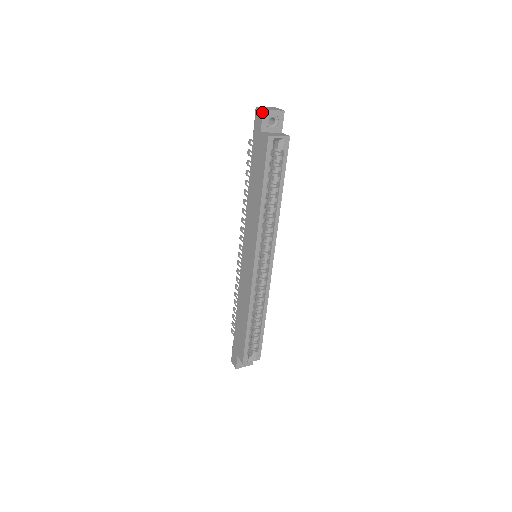
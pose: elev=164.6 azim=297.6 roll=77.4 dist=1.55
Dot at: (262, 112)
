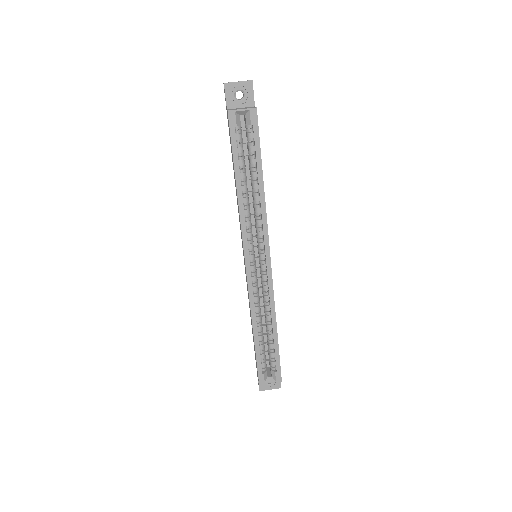
Dot at: (224, 86)
